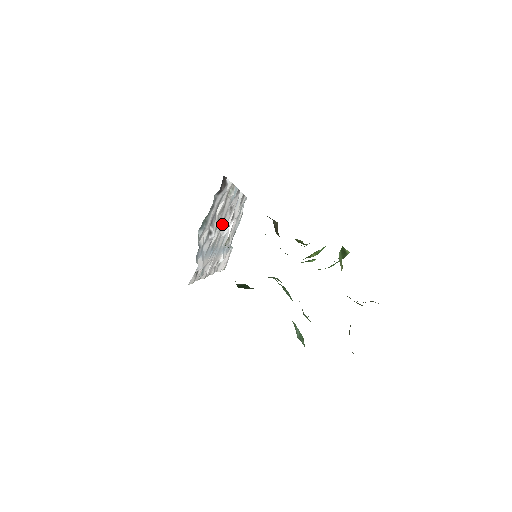
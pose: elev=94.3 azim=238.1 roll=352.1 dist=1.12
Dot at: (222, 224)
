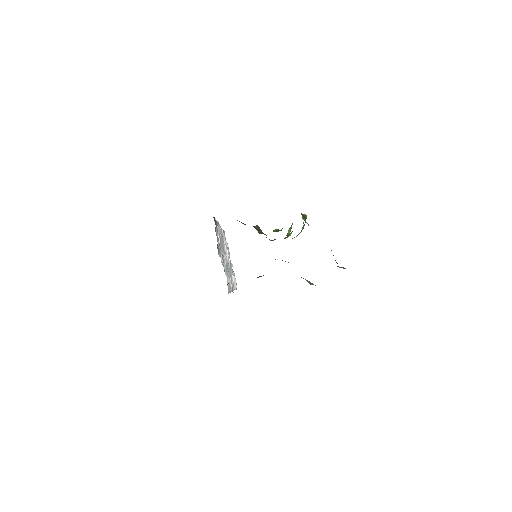
Dot at: (224, 251)
